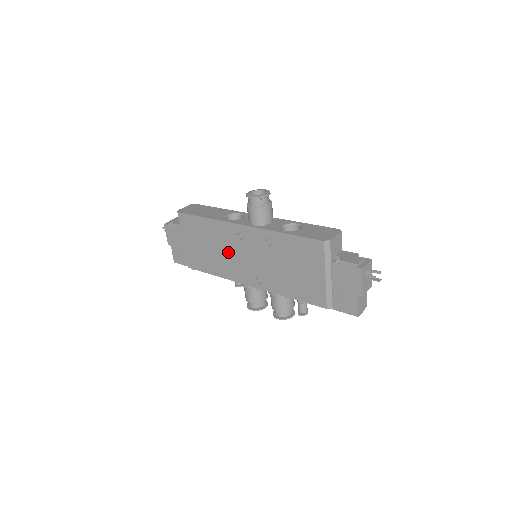
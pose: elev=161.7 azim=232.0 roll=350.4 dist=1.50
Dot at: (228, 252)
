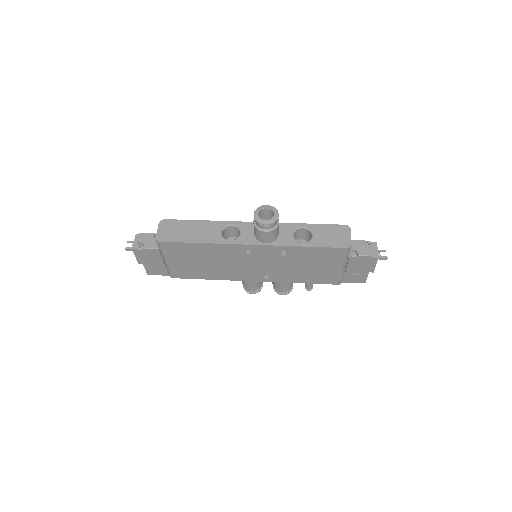
Dot at: (230, 264)
